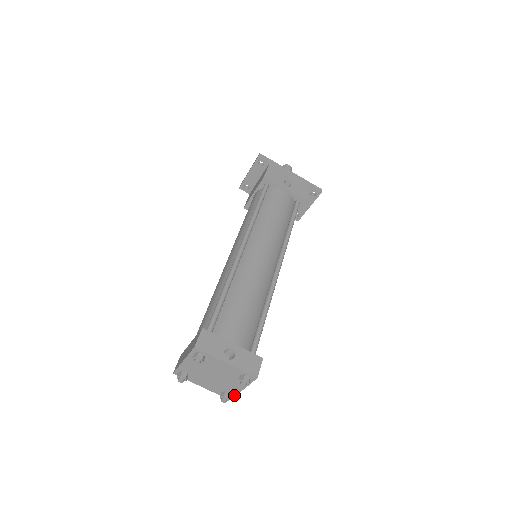
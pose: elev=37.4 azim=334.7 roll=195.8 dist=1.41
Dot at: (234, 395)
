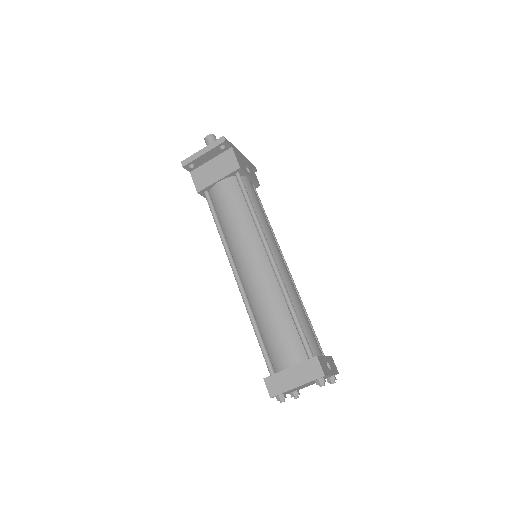
Dot at: occluded
